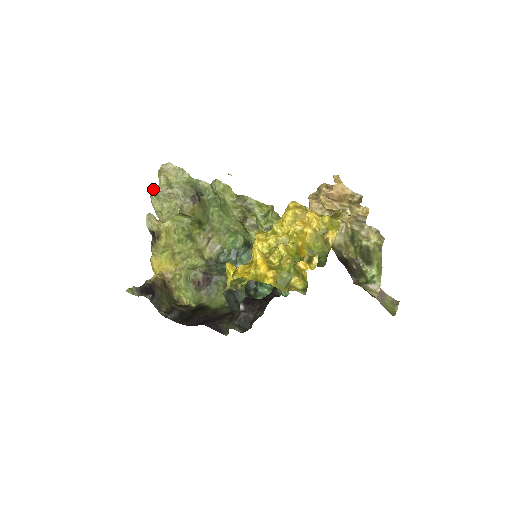
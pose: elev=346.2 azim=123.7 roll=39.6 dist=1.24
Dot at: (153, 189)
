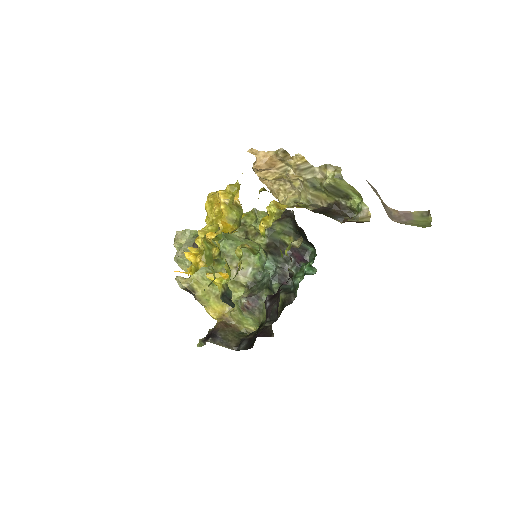
Dot at: (174, 258)
